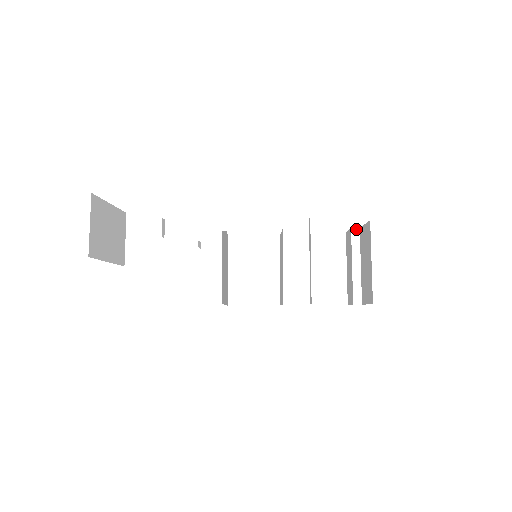
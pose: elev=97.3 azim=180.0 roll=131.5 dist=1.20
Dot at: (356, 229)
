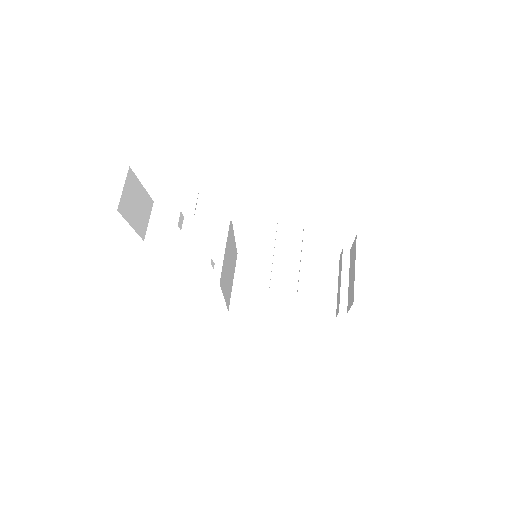
Dot at: (347, 249)
